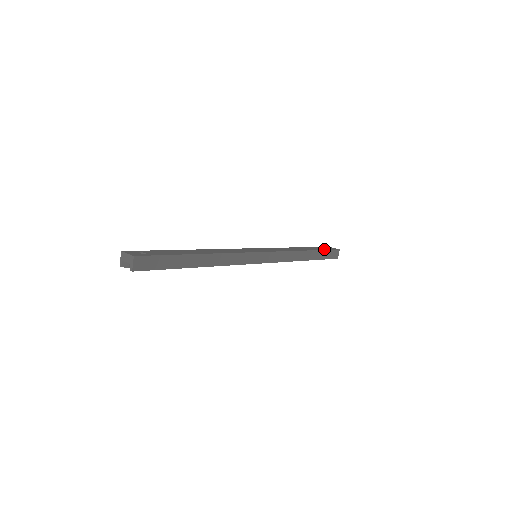
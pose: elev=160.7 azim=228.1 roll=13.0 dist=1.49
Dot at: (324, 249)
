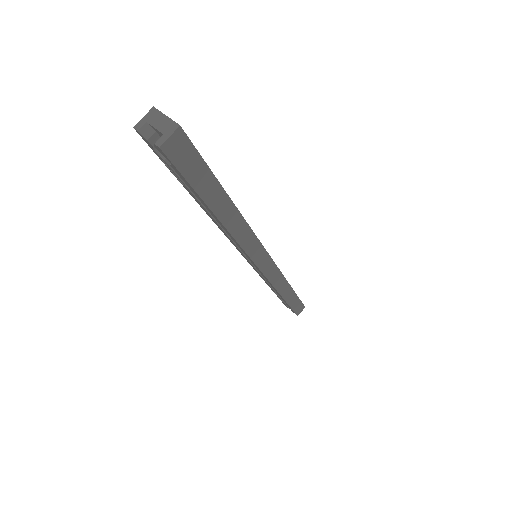
Dot at: occluded
